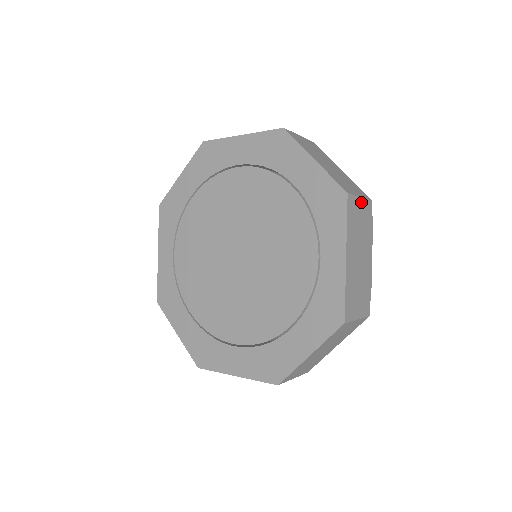
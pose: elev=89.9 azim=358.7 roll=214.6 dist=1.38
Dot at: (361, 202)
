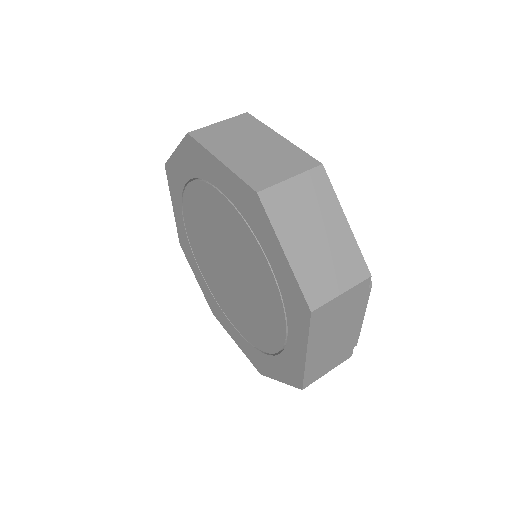
Dot at: (344, 295)
